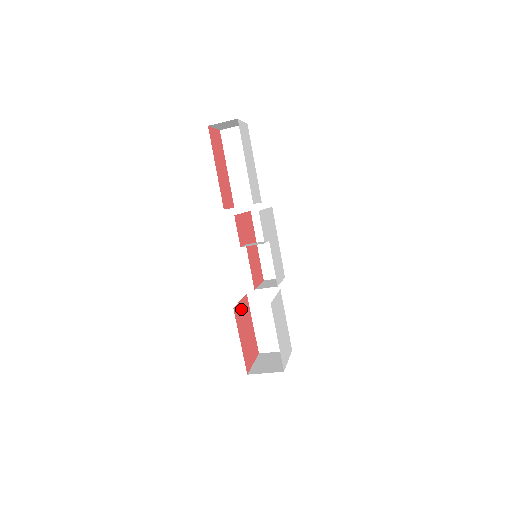
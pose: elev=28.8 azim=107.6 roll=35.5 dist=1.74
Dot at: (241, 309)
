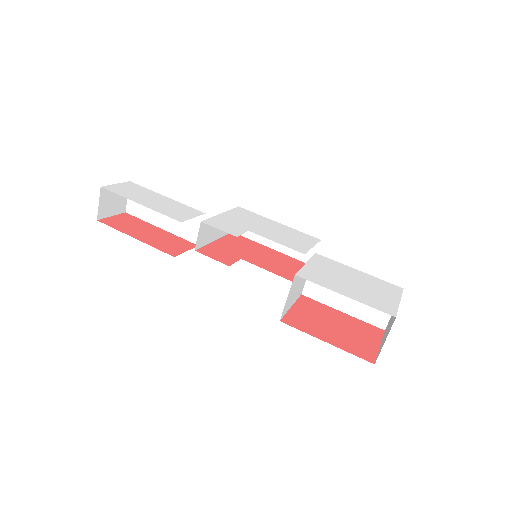
Dot at: (300, 313)
